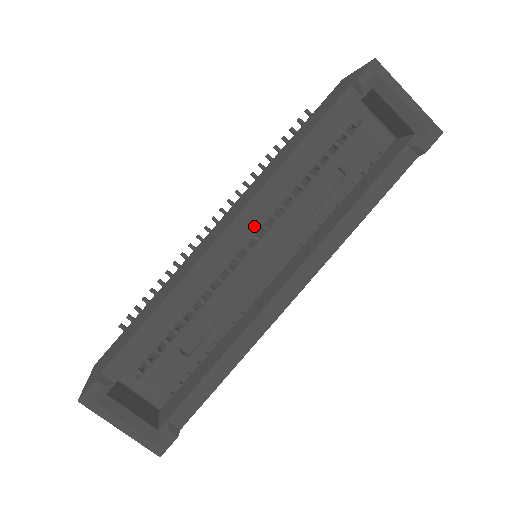
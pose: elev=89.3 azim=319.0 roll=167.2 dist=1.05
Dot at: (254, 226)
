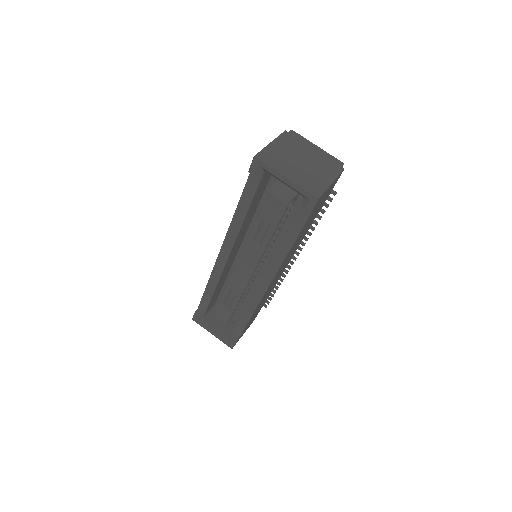
Dot at: occluded
